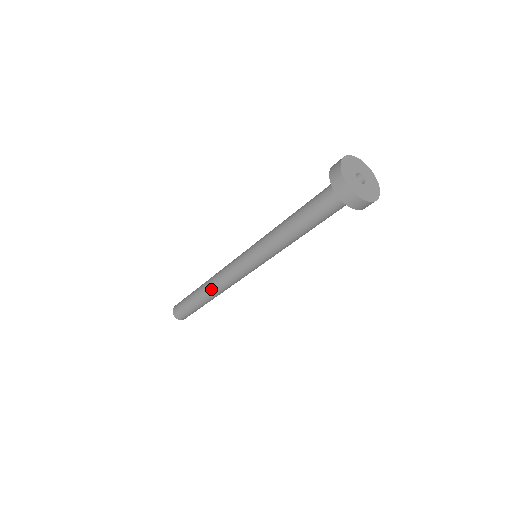
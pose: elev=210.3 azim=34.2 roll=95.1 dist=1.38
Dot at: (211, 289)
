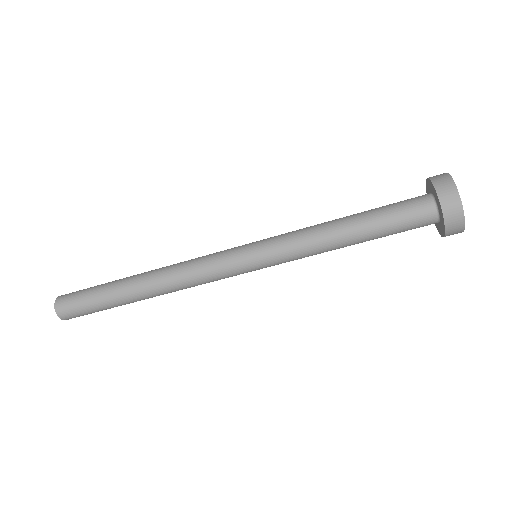
Dot at: (158, 282)
